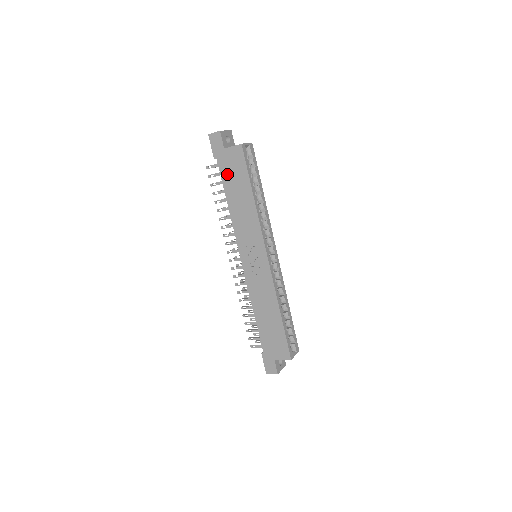
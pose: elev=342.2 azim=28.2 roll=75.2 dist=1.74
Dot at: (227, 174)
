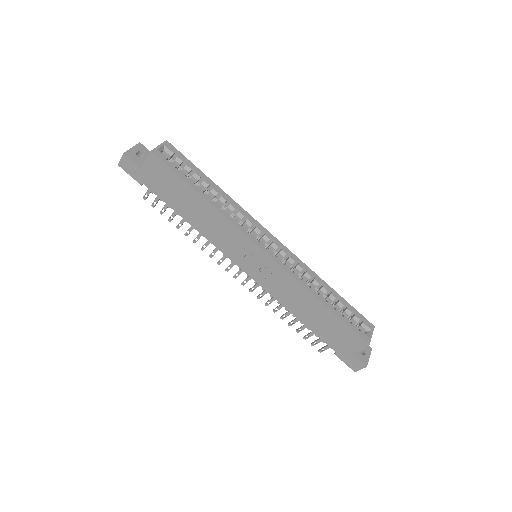
Dot at: (163, 192)
